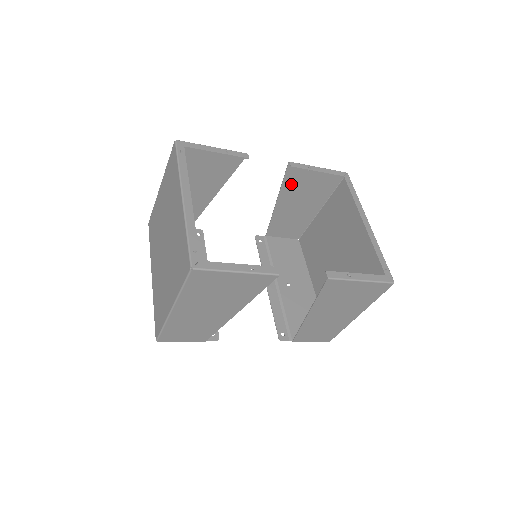
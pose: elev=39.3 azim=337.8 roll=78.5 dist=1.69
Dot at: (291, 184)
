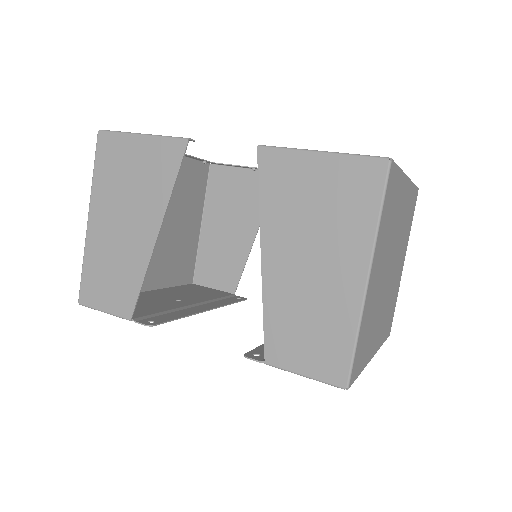
Dot at: occluded
